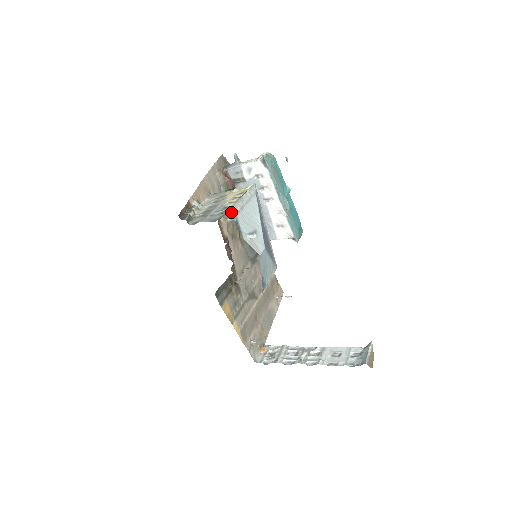
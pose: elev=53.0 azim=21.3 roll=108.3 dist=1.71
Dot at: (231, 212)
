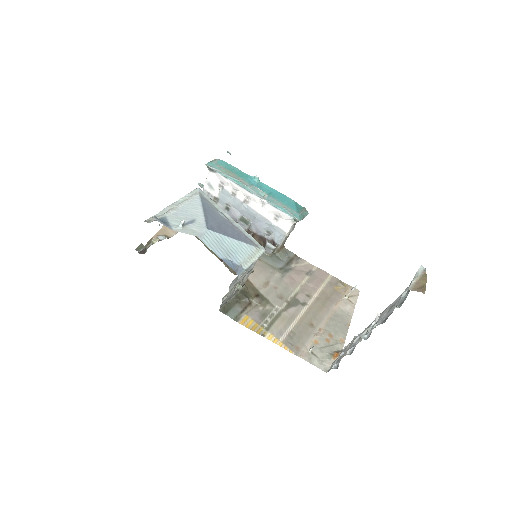
Dot at: (157, 216)
